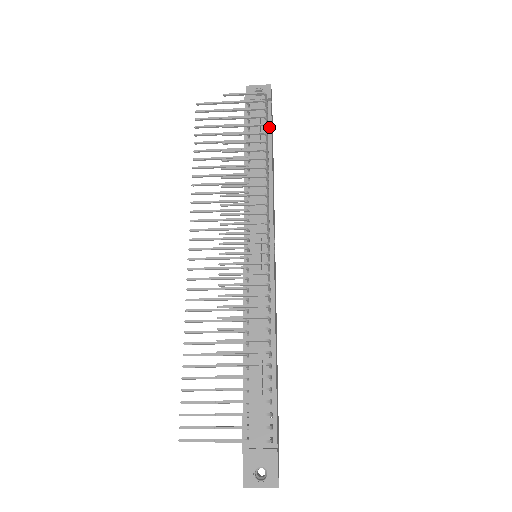
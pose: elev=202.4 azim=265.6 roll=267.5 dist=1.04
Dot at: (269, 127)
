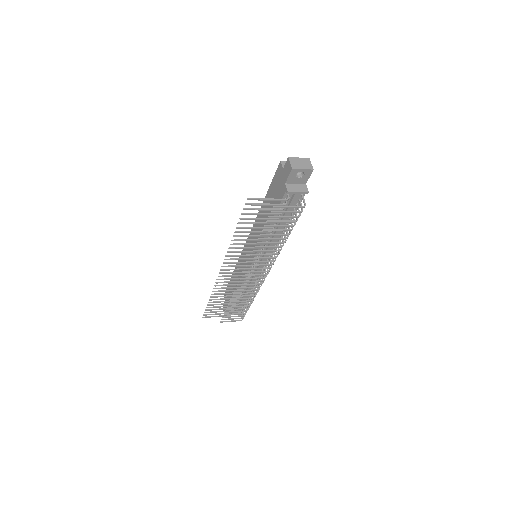
Dot at: (296, 208)
